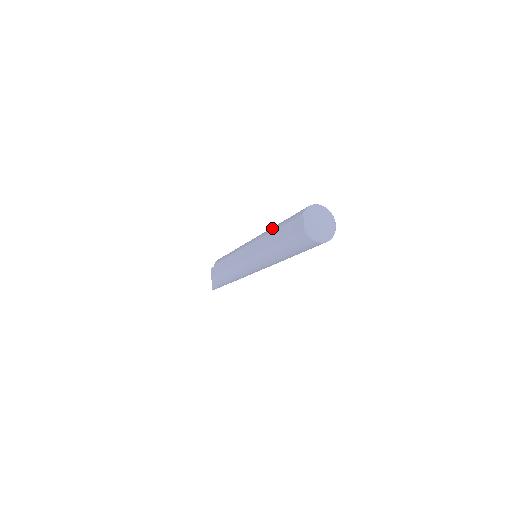
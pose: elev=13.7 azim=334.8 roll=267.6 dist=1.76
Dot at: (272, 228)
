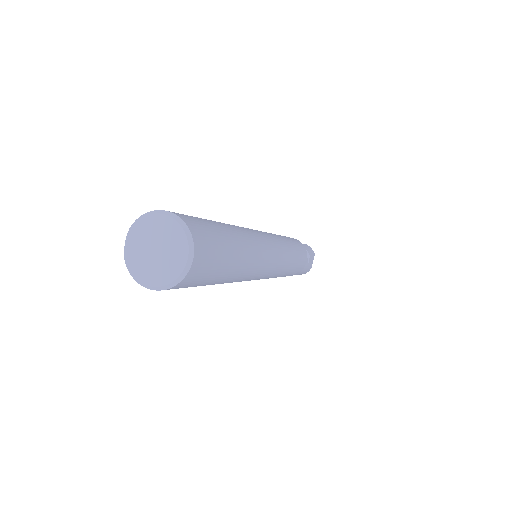
Dot at: occluded
